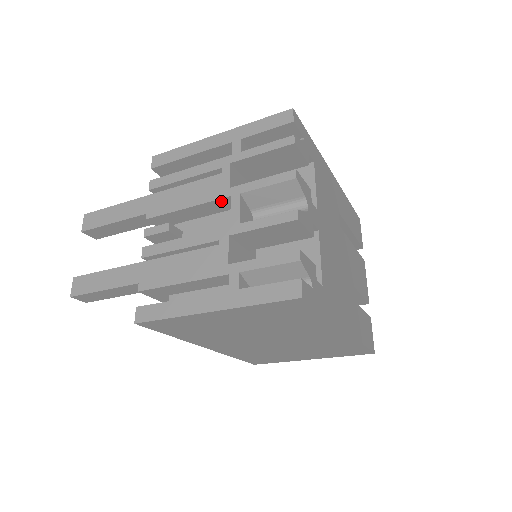
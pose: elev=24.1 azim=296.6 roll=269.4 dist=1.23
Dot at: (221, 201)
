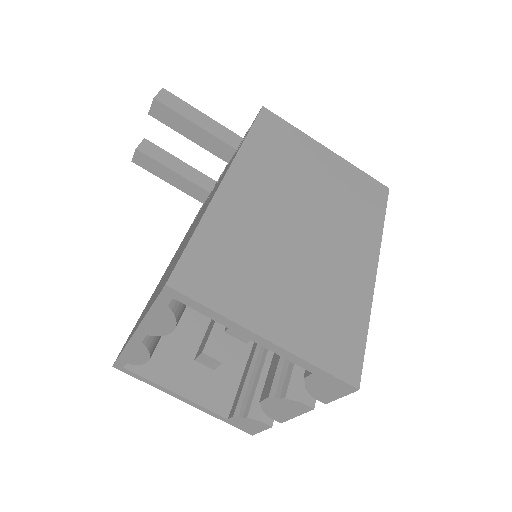
Dot at: occluded
